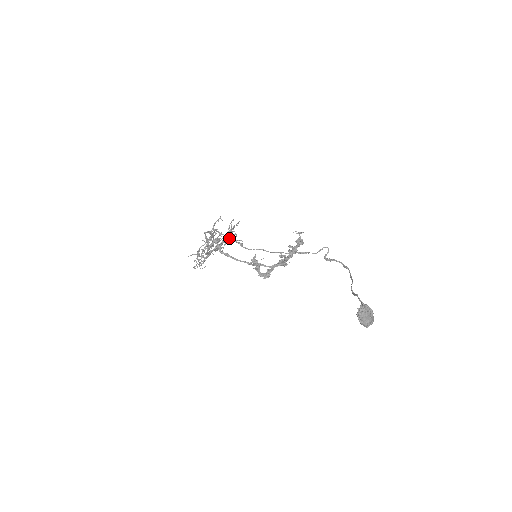
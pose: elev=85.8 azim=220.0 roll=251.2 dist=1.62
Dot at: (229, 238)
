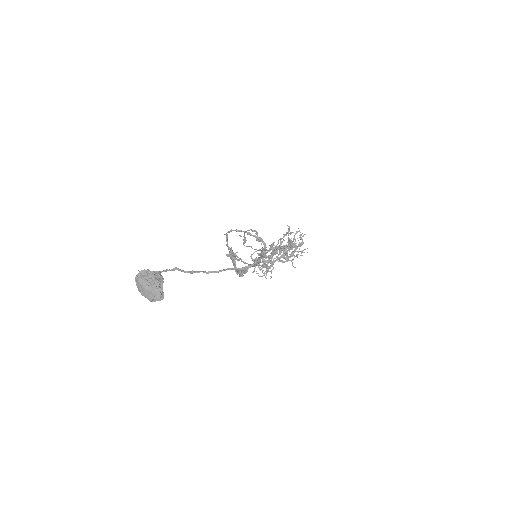
Dot at: (244, 235)
